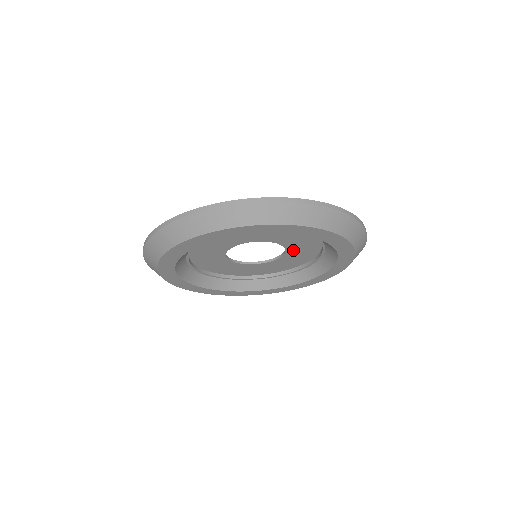
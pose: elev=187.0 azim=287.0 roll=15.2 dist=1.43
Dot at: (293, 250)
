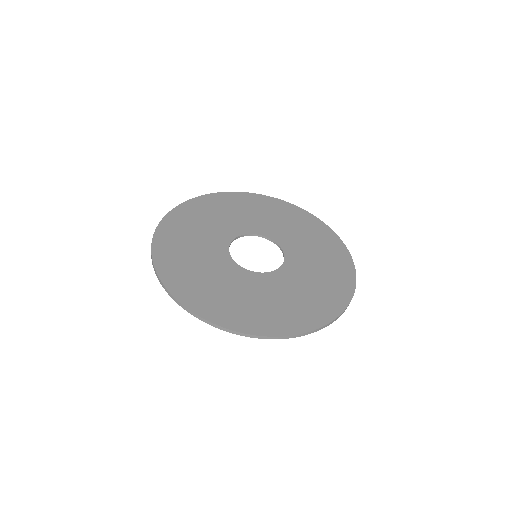
Dot at: (286, 247)
